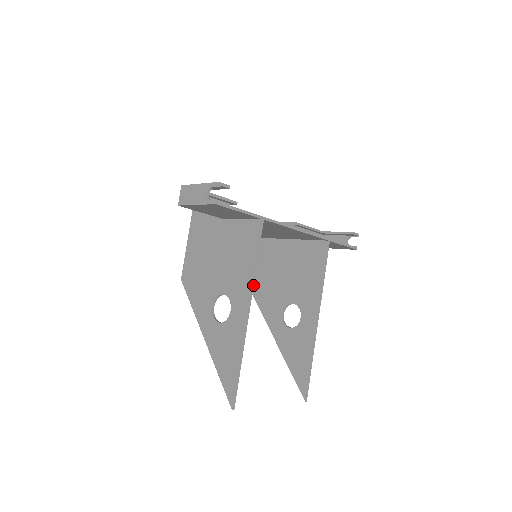
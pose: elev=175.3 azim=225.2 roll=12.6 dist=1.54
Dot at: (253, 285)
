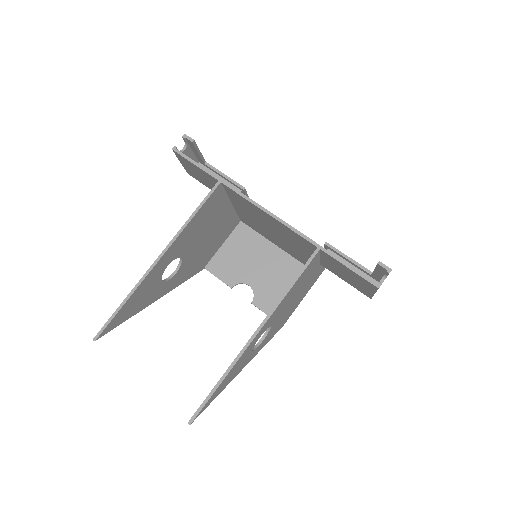
Dot at: (178, 236)
